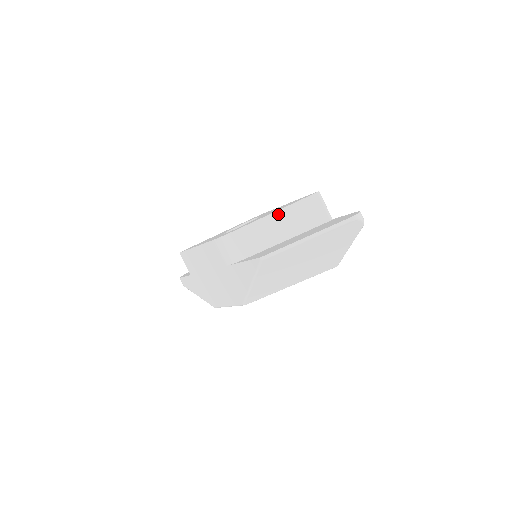
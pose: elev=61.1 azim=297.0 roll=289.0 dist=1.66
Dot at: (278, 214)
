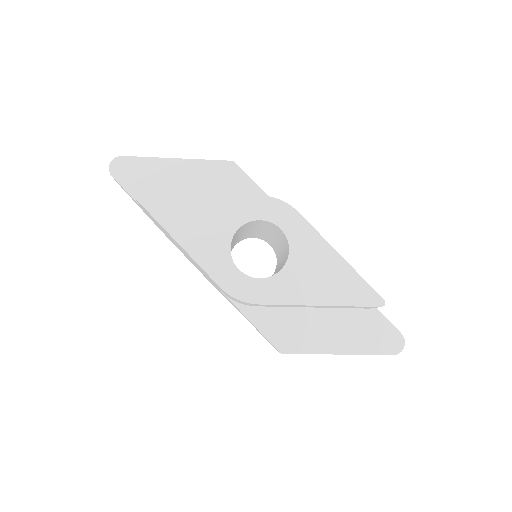
Dot at: occluded
